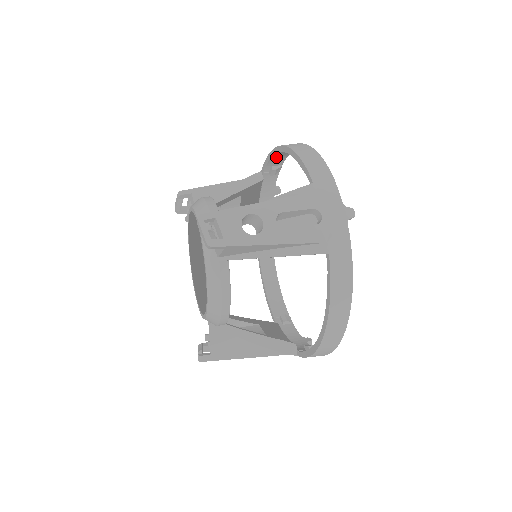
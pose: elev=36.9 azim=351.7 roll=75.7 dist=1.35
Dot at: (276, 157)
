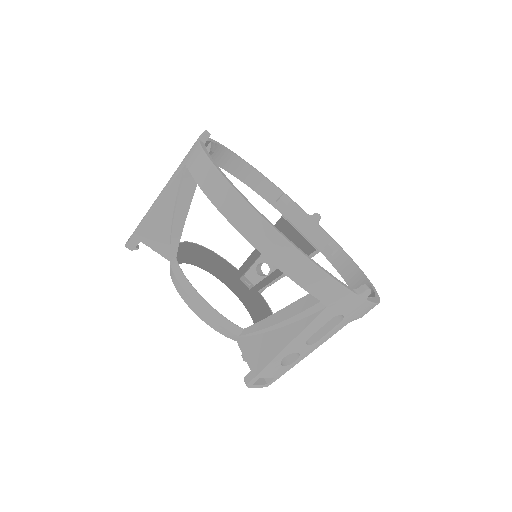
Dot at: (261, 190)
